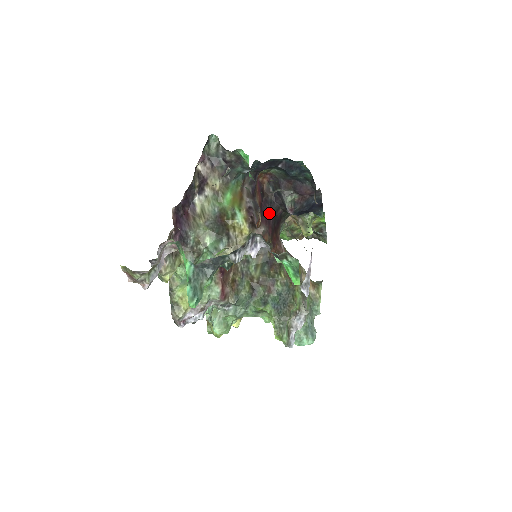
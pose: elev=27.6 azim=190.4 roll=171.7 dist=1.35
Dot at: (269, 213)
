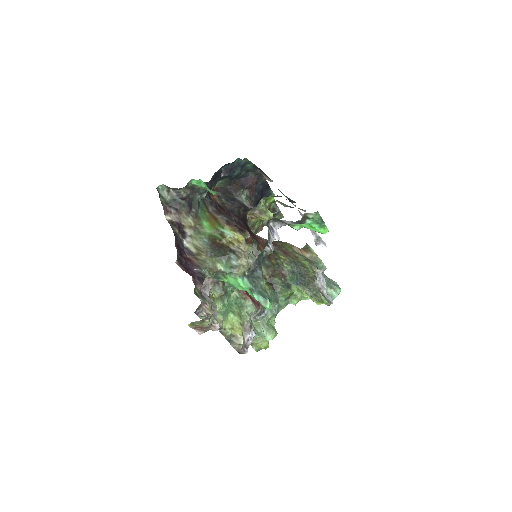
Dot at: (237, 219)
